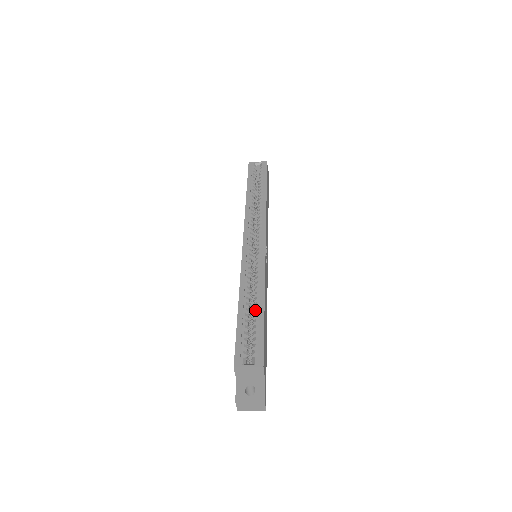
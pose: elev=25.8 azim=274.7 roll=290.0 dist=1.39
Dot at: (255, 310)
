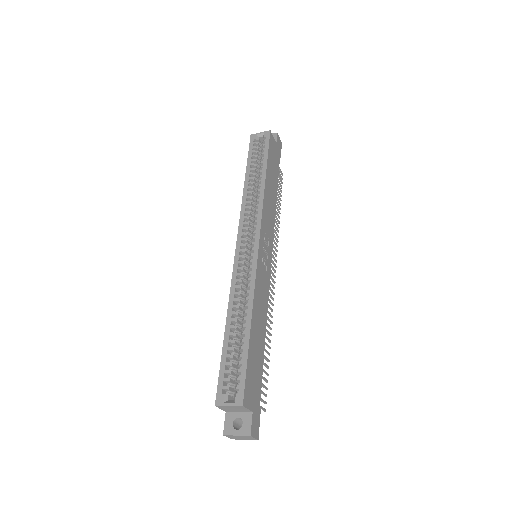
Dot at: (241, 335)
